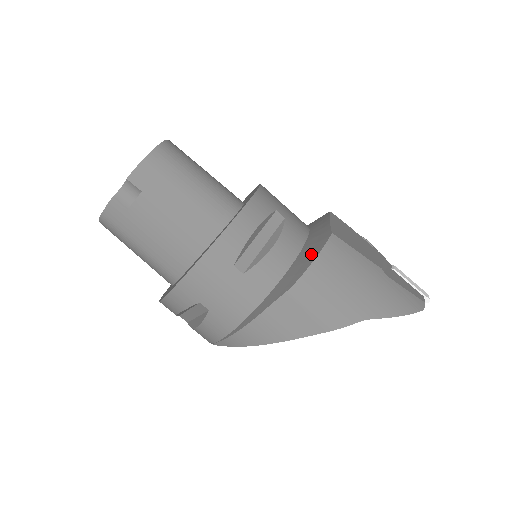
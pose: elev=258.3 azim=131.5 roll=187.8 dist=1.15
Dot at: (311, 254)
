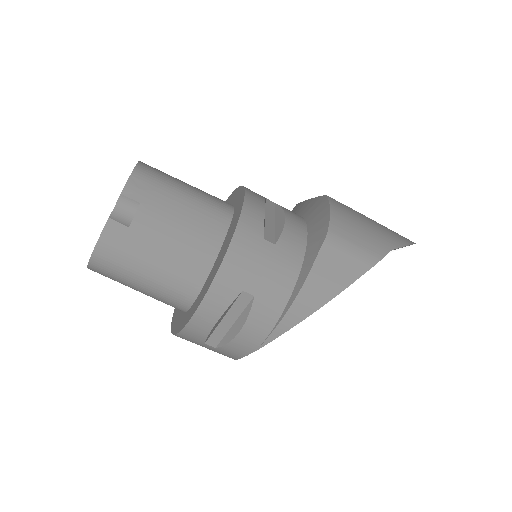
Dot at: (321, 212)
